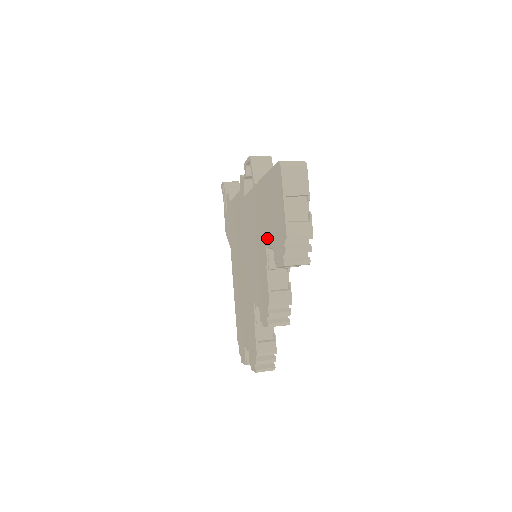
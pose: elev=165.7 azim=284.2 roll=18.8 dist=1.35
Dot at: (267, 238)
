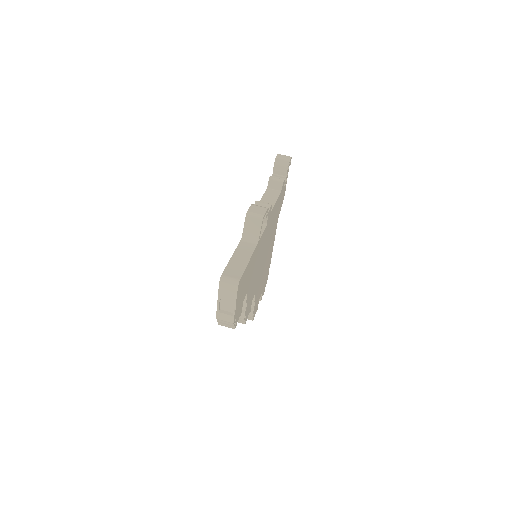
Dot at: occluded
